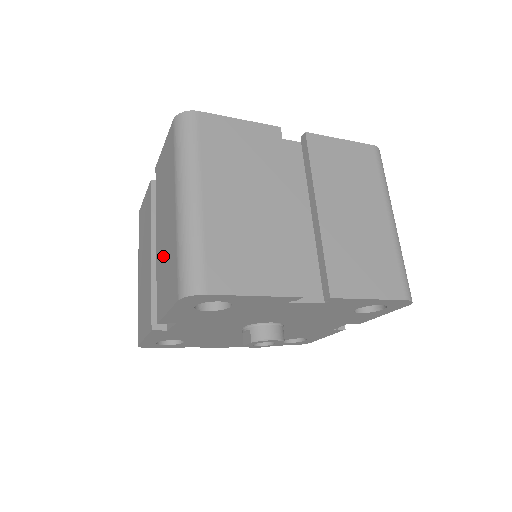
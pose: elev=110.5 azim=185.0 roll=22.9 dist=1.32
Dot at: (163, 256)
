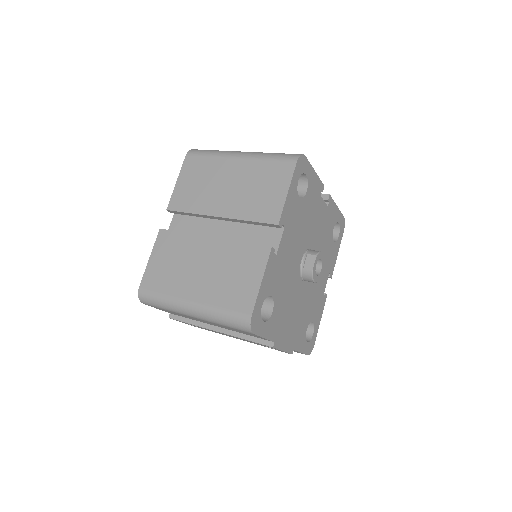
Dot at: (245, 195)
